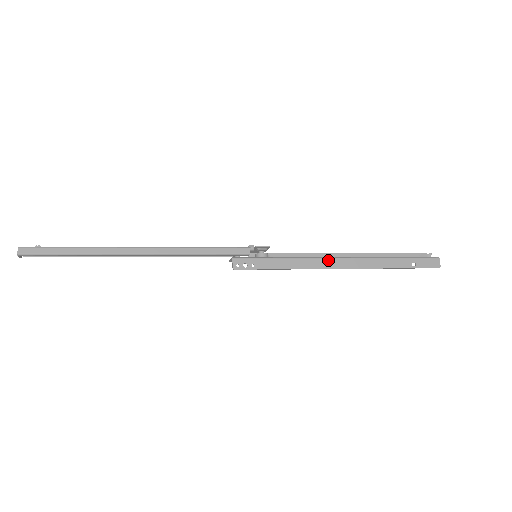
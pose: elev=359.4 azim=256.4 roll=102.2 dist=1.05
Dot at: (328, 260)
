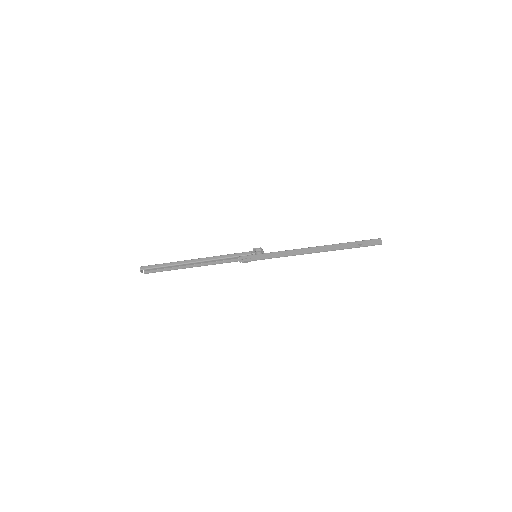
Dot at: (298, 250)
